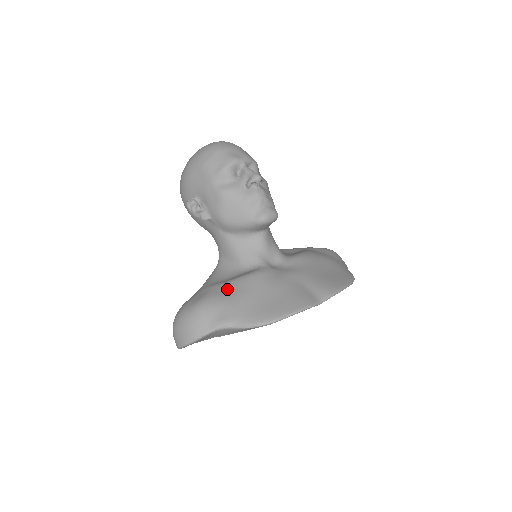
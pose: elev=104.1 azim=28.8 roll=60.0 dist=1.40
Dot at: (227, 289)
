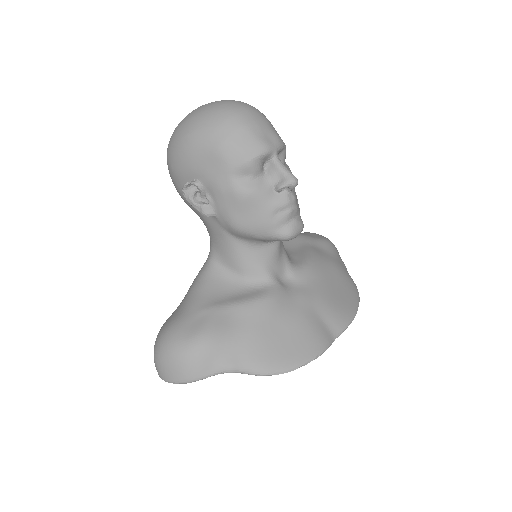
Dot at: (232, 318)
